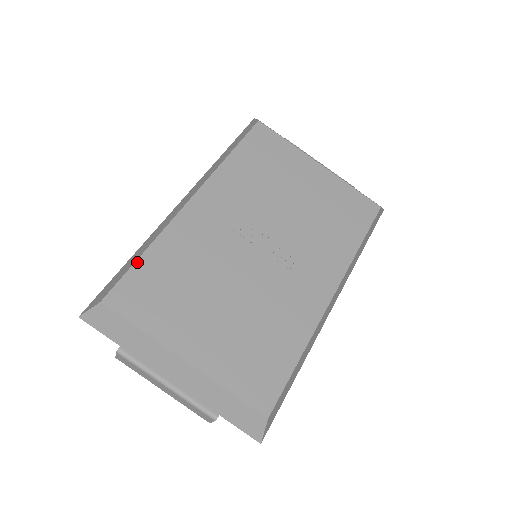
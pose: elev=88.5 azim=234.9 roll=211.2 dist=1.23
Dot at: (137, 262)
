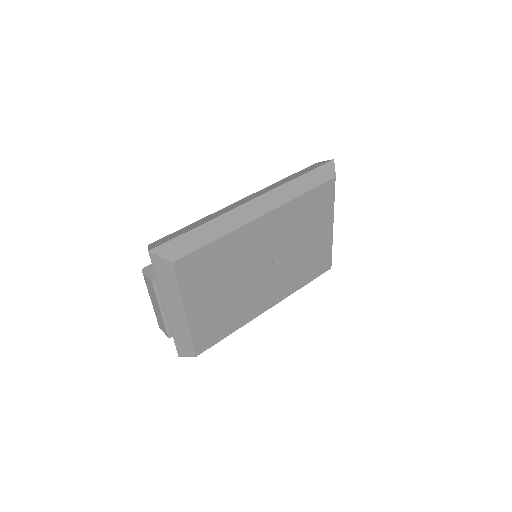
Dot at: (207, 246)
